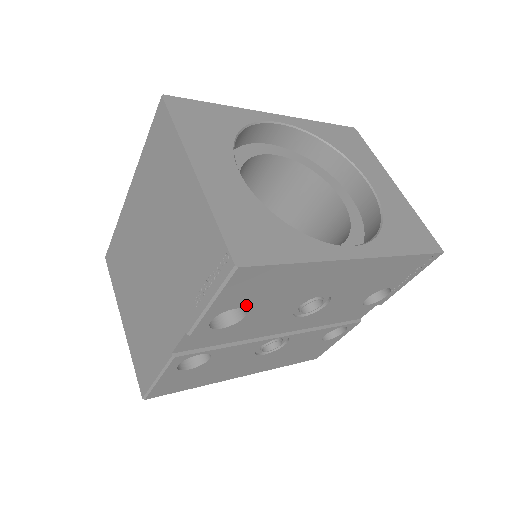
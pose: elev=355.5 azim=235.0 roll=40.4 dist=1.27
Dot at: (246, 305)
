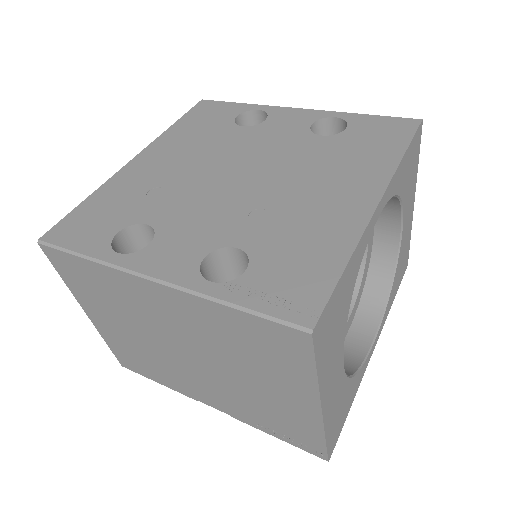
Dot at: occluded
